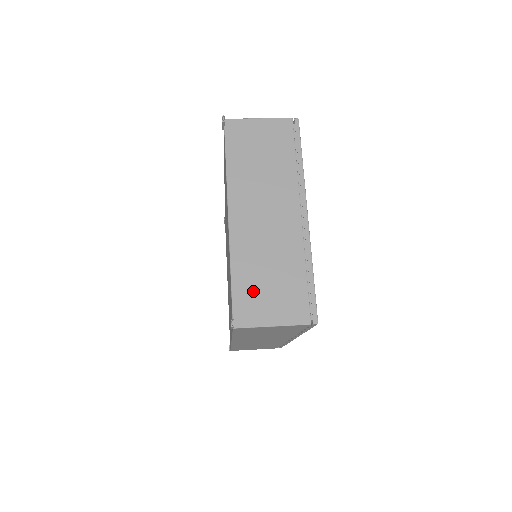
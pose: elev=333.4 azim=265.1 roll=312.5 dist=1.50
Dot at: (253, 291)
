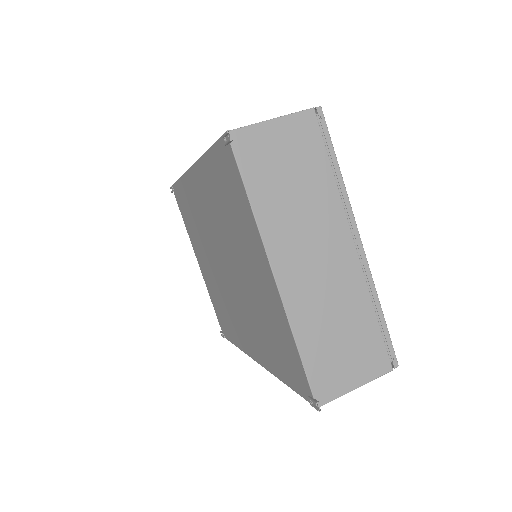
Dot at: (327, 358)
